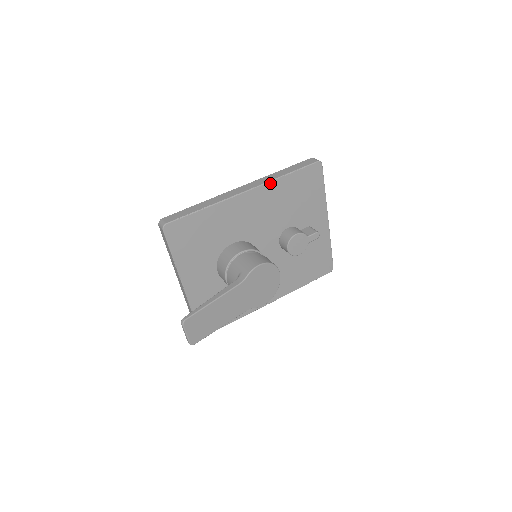
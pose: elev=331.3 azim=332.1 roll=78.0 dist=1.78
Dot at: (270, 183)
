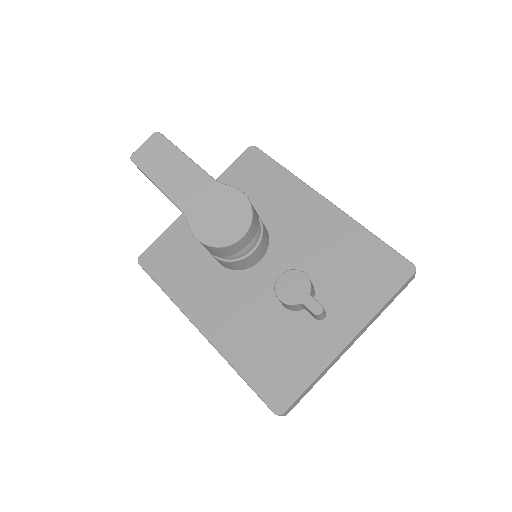
Dot at: (350, 219)
